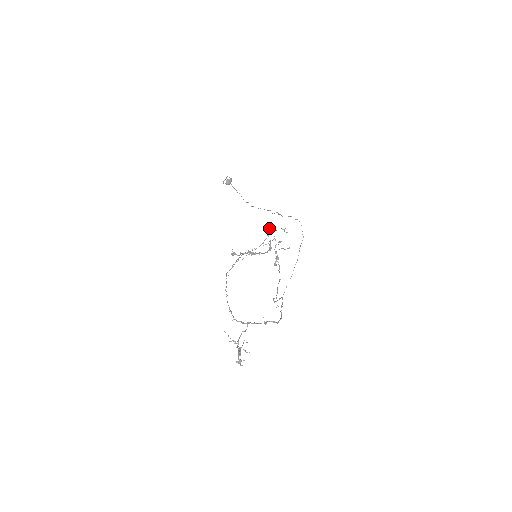
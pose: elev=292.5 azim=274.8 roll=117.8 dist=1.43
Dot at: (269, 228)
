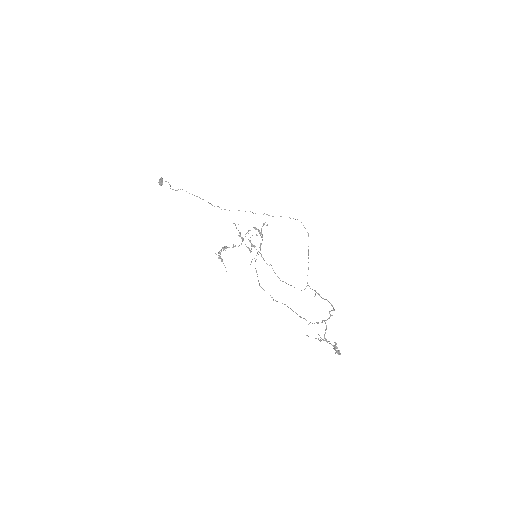
Dot at: (256, 228)
